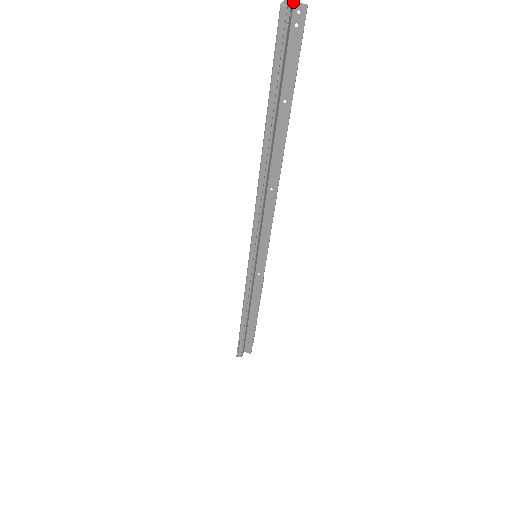
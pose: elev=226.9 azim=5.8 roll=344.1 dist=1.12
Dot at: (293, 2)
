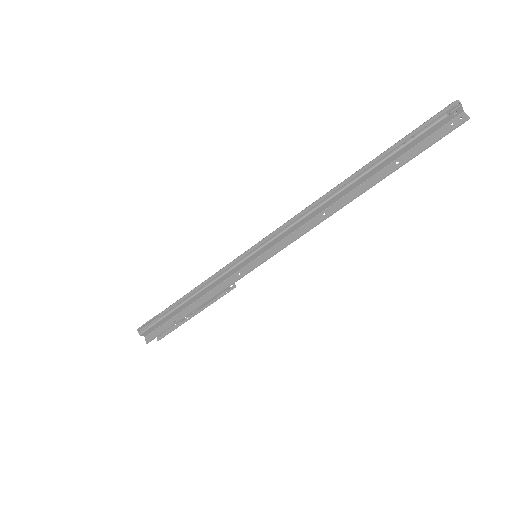
Dot at: occluded
